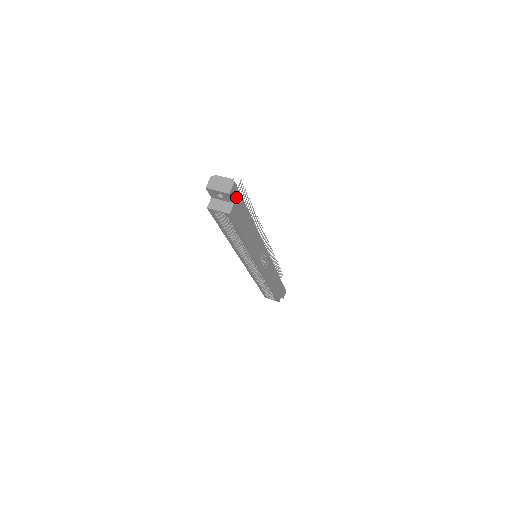
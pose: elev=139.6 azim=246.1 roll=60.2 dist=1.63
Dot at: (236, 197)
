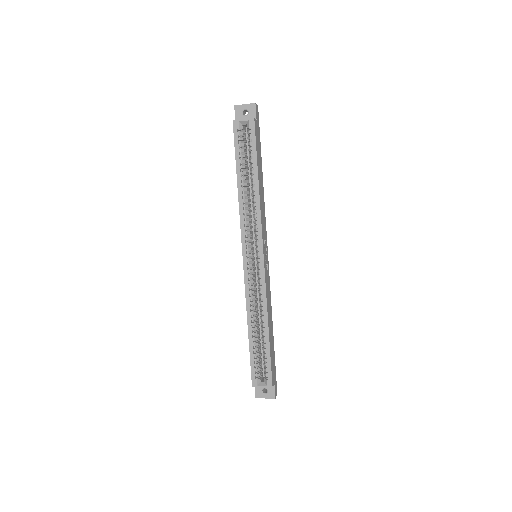
Dot at: (257, 120)
